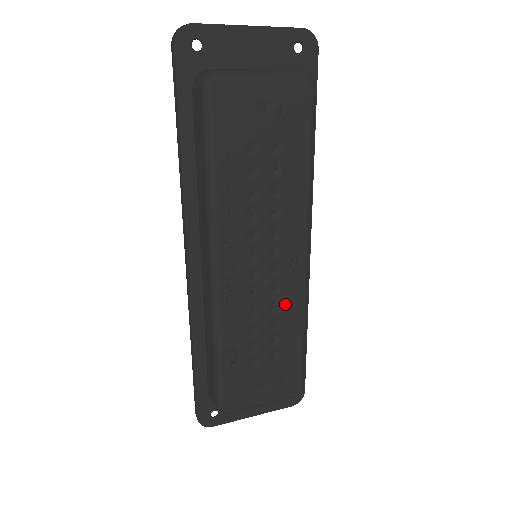
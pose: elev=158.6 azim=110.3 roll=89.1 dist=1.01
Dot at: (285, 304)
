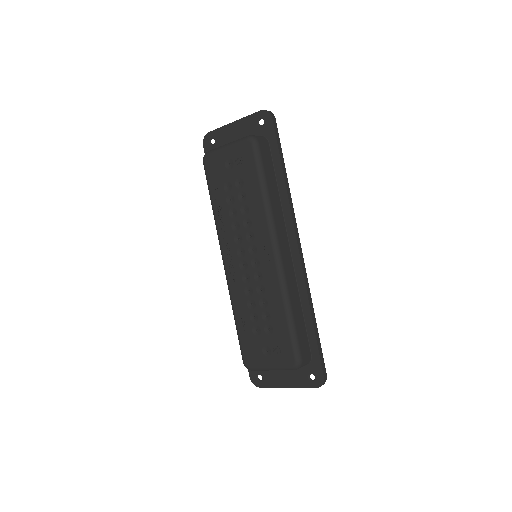
Dot at: (268, 288)
